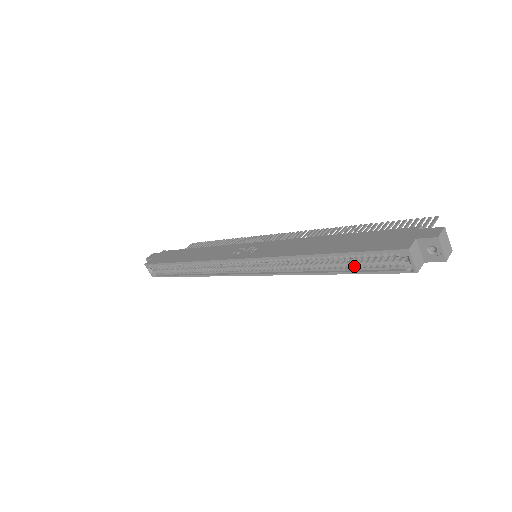
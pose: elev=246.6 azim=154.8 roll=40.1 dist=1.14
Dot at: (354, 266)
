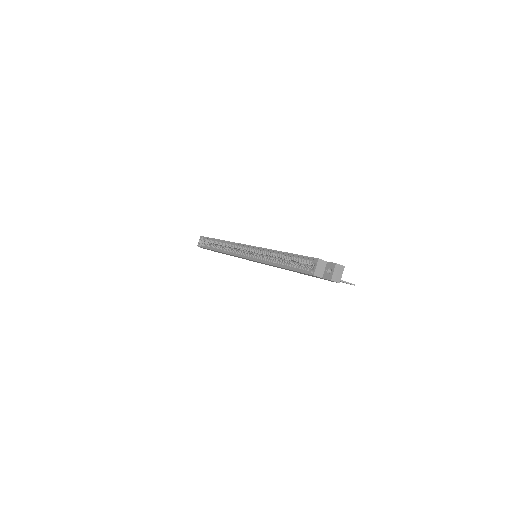
Dot at: (292, 265)
